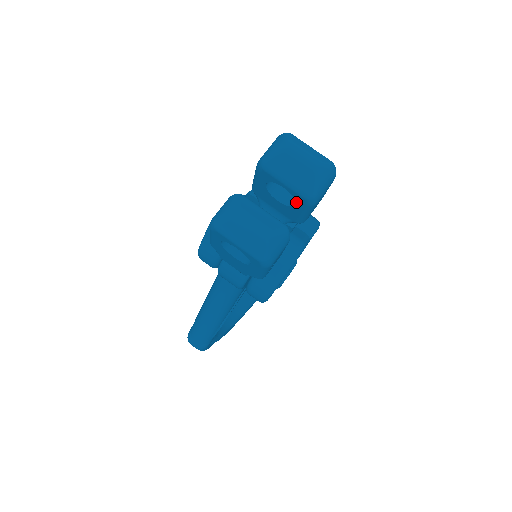
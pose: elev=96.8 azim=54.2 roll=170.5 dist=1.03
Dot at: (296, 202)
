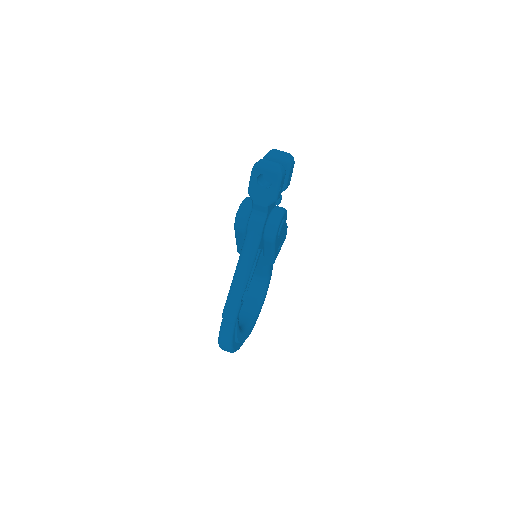
Dot at: occluded
